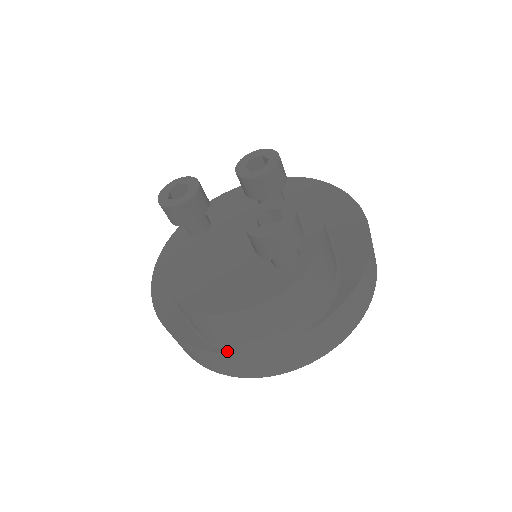
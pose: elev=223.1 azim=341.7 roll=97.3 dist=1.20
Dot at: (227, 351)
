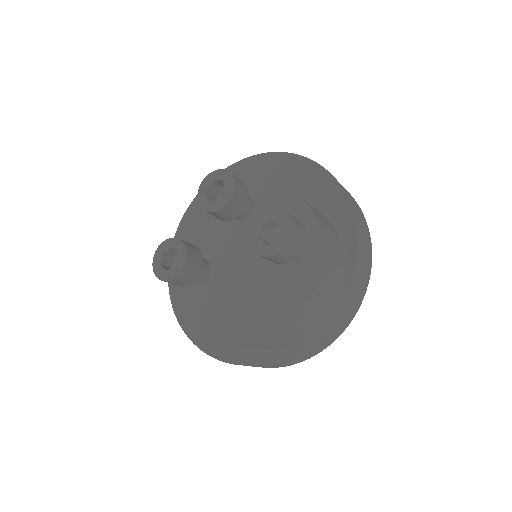
Dot at: (299, 346)
